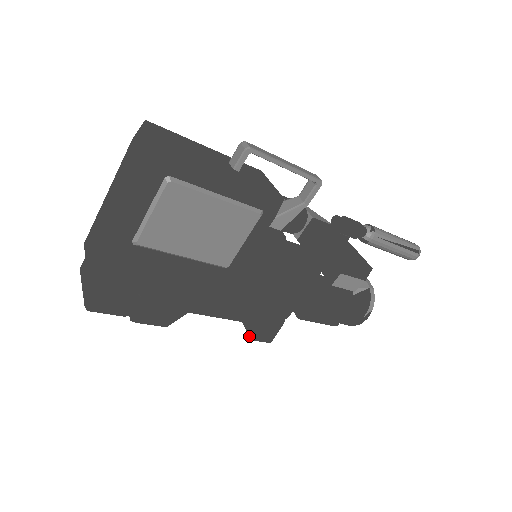
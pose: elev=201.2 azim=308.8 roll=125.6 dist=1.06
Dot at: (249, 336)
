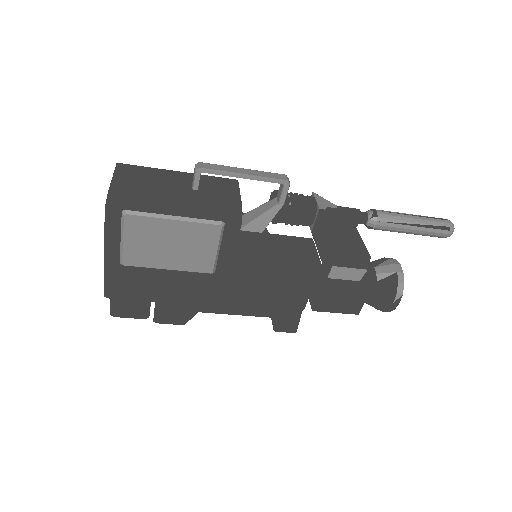
Dot at: (273, 327)
